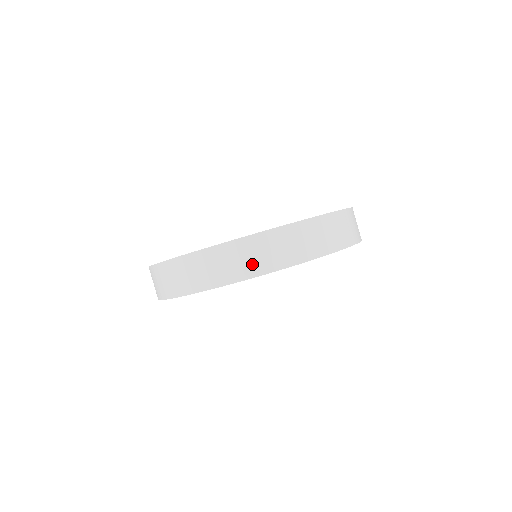
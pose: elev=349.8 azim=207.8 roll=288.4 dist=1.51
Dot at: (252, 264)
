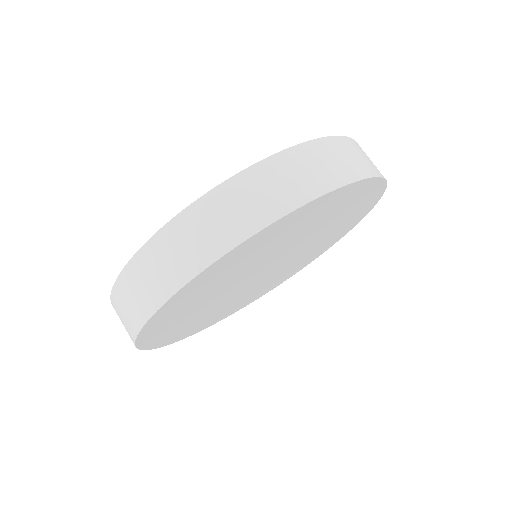
Dot at: (294, 188)
